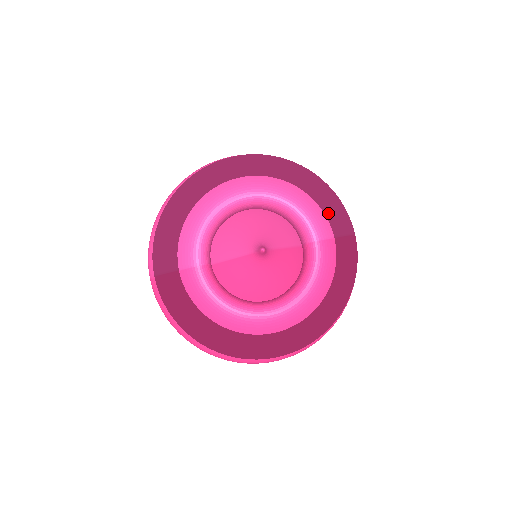
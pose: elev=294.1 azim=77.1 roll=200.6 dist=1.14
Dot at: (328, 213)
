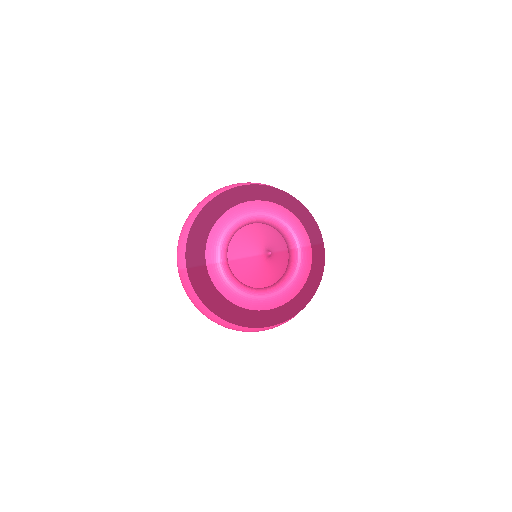
Dot at: (308, 229)
